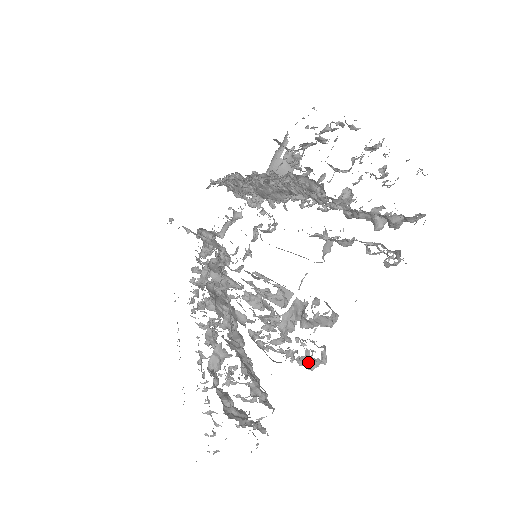
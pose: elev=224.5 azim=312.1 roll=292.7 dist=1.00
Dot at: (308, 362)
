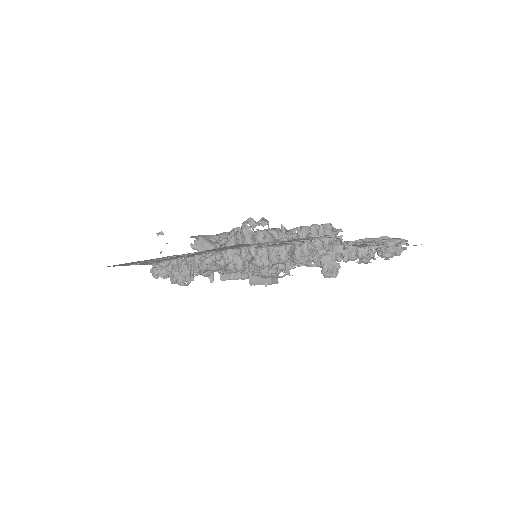
Dot at: (330, 264)
